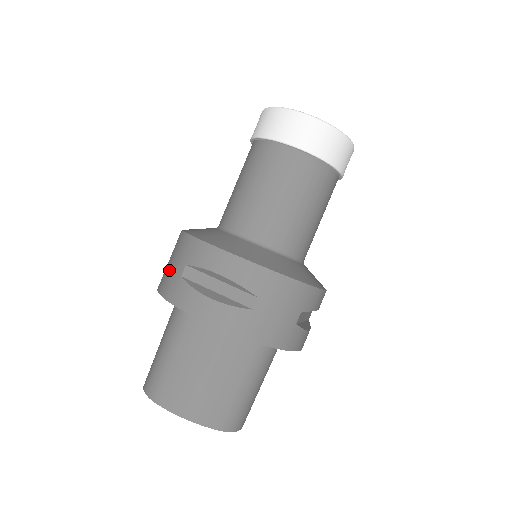
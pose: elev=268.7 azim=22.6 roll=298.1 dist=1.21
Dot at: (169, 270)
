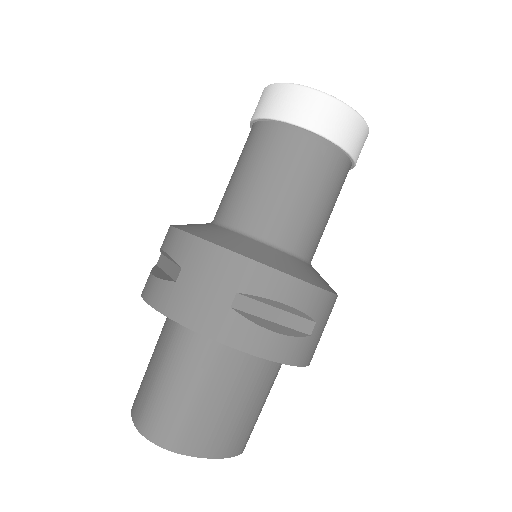
Dot at: (198, 295)
